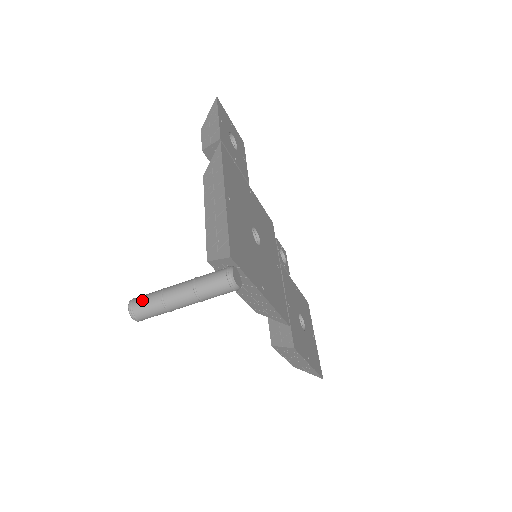
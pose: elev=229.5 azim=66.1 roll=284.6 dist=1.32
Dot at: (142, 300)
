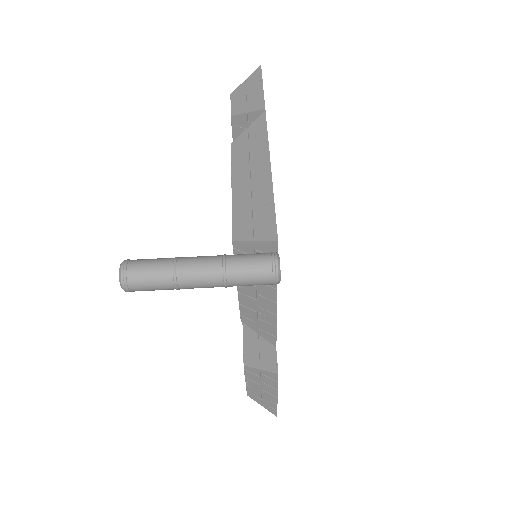
Dot at: (144, 264)
